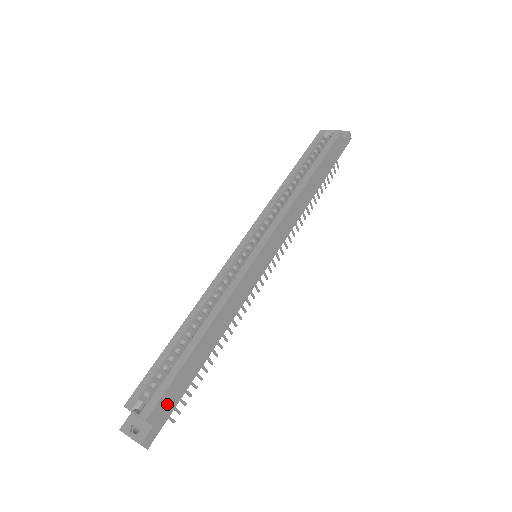
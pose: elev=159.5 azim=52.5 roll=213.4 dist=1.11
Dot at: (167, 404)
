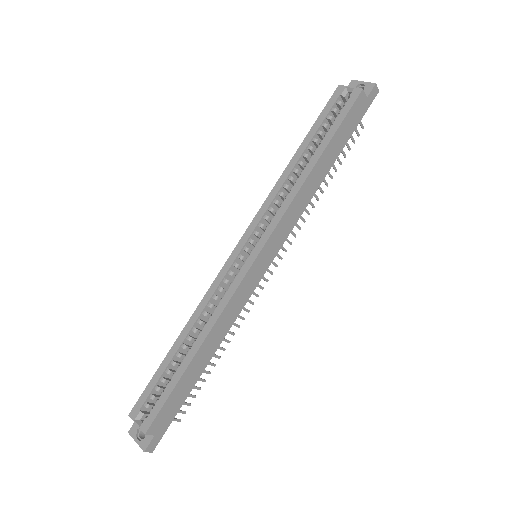
Dot at: (166, 416)
